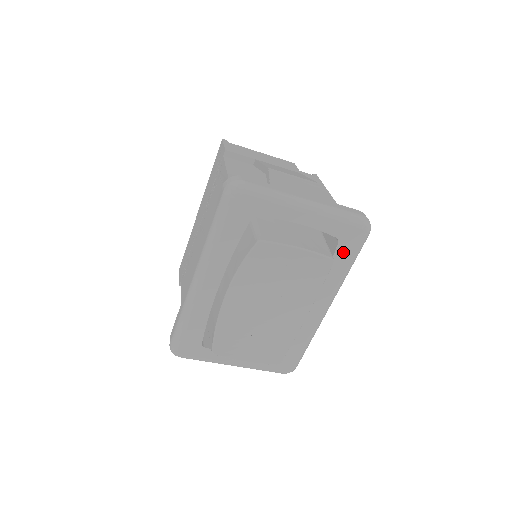
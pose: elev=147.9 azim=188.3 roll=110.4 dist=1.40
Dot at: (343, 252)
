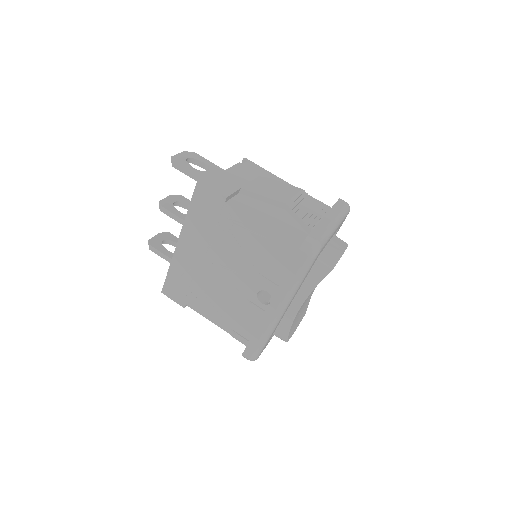
Dot at: occluded
